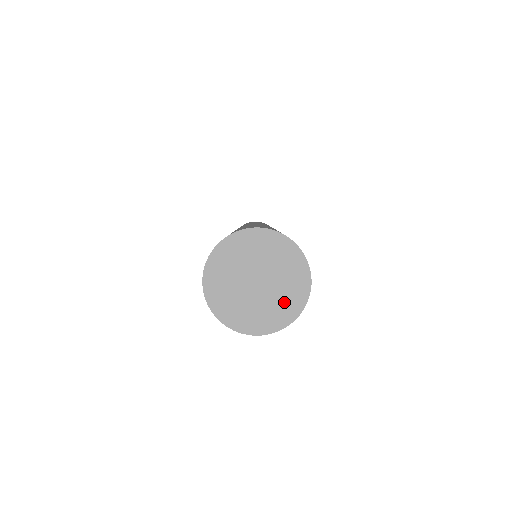
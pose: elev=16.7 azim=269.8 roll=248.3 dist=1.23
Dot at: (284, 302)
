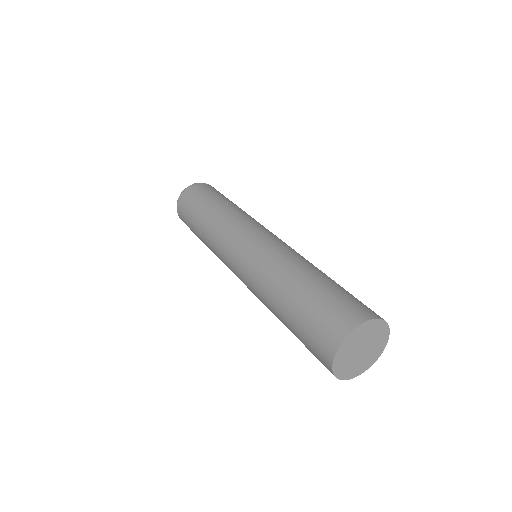
Dot at: (375, 352)
